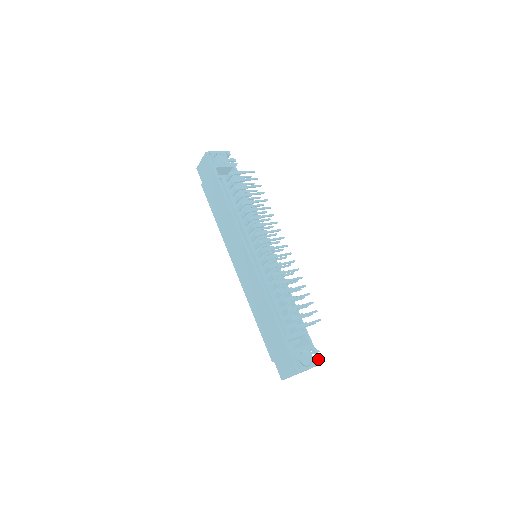
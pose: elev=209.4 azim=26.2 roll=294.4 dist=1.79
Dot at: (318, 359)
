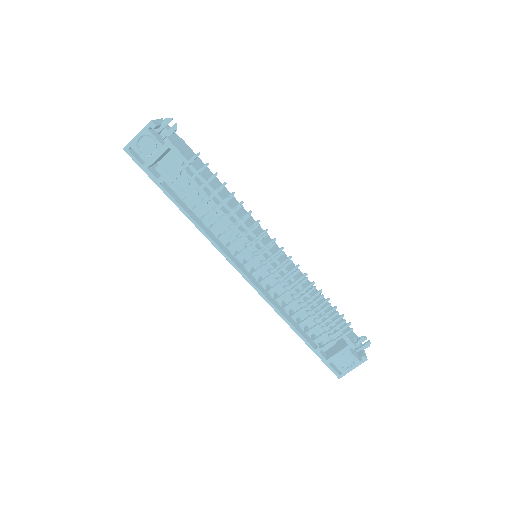
Dot at: (363, 356)
